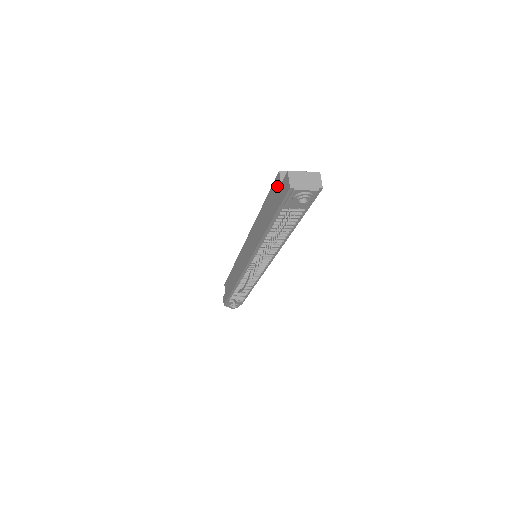
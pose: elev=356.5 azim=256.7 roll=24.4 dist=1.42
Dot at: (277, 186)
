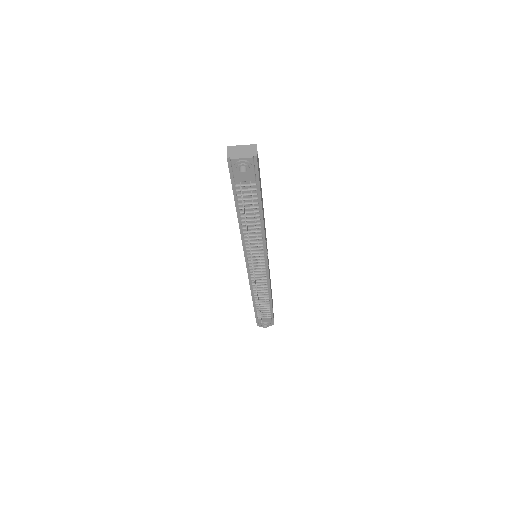
Dot at: occluded
